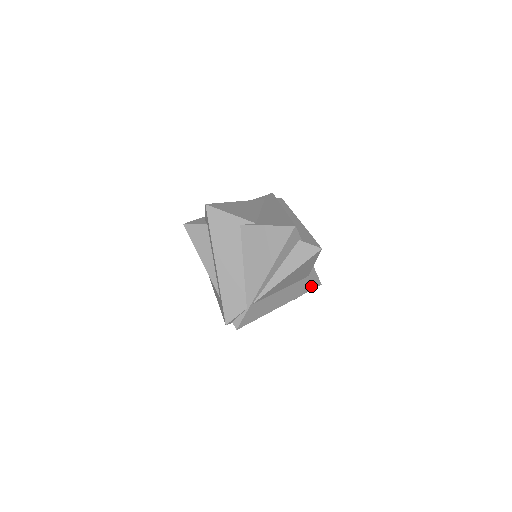
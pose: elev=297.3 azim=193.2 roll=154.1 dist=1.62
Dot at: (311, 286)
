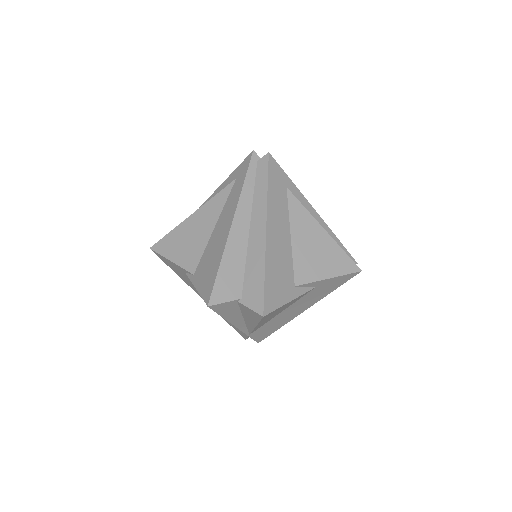
Dot at: (339, 282)
